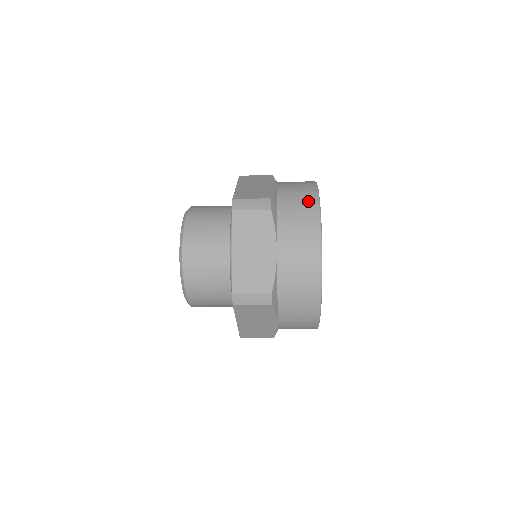
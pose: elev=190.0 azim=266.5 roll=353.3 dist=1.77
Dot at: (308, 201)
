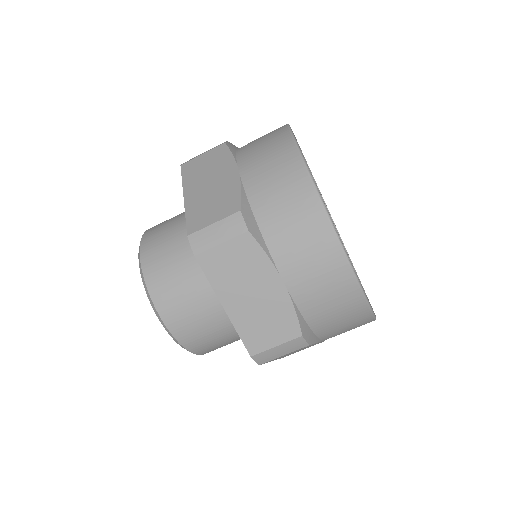
Dot at: occluded
